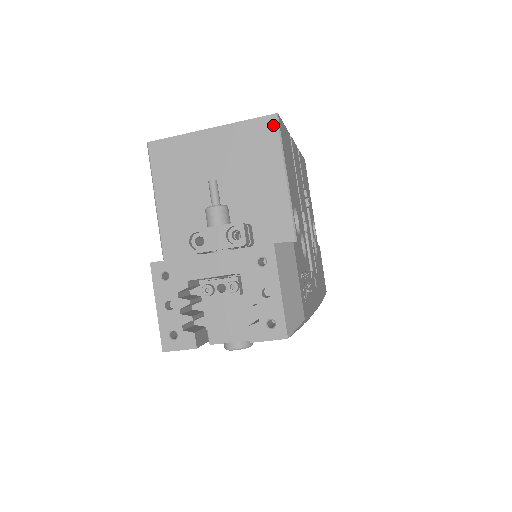
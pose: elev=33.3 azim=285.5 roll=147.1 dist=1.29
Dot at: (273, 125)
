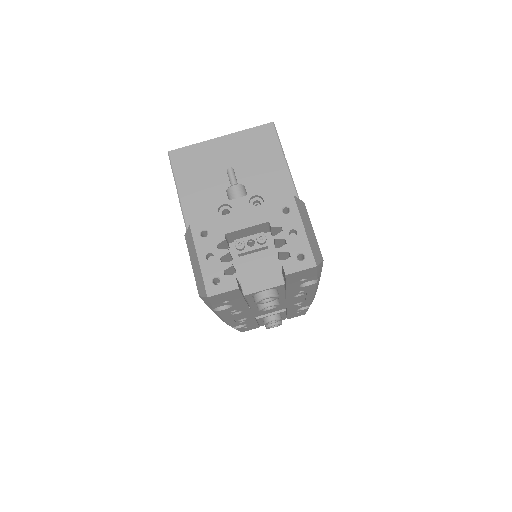
Dot at: (271, 130)
